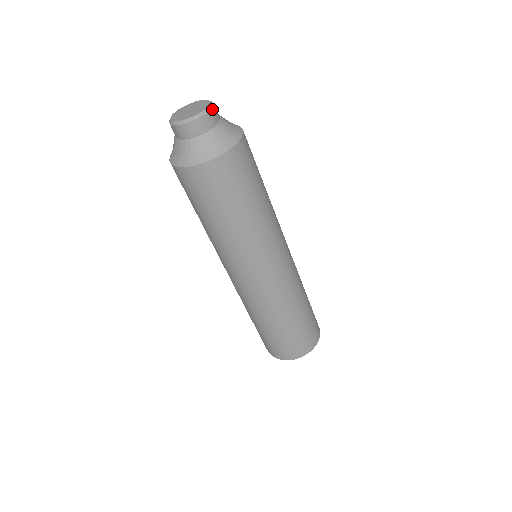
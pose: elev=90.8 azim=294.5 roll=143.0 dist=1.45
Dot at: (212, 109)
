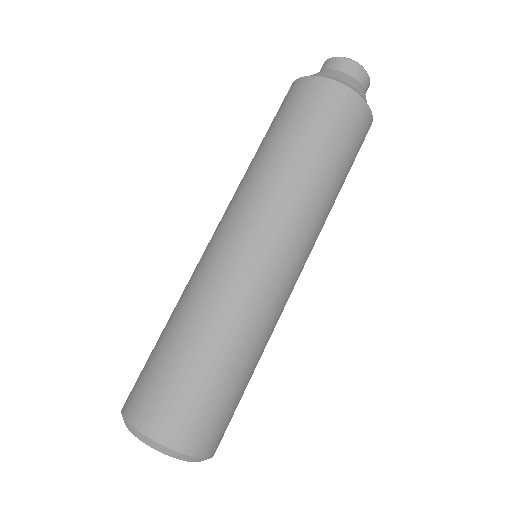
Dot at: (369, 79)
